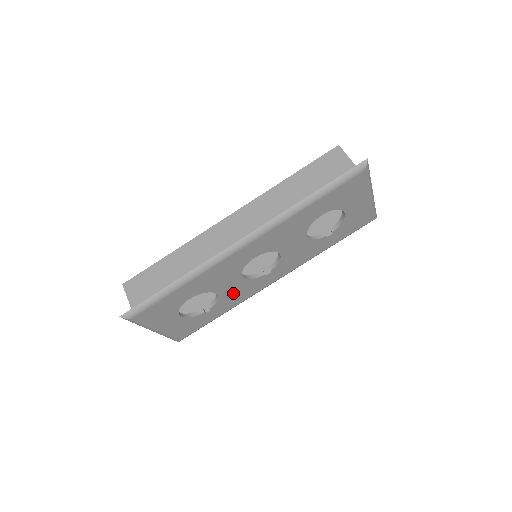
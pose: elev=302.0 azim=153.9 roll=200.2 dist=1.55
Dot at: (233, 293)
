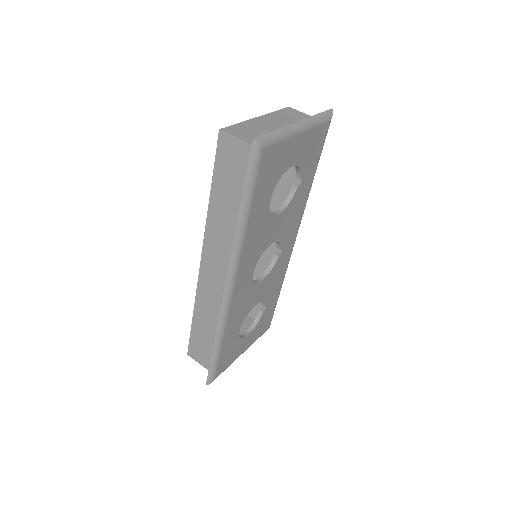
Dot at: (269, 287)
